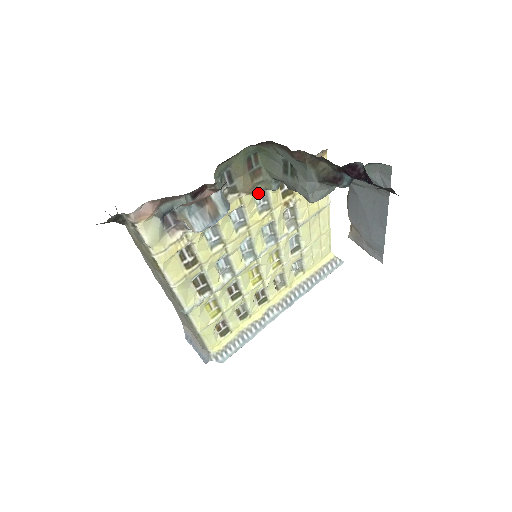
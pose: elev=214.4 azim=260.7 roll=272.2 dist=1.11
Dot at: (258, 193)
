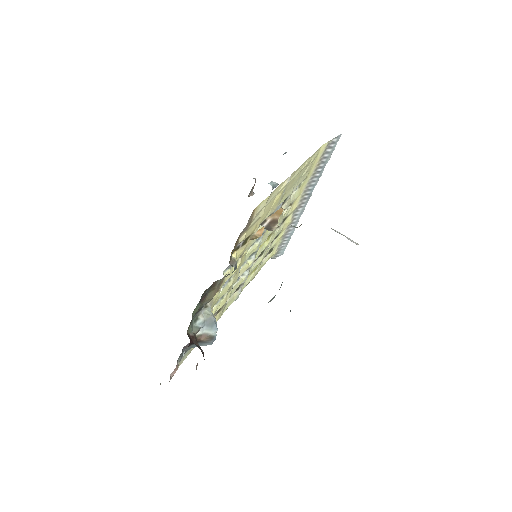
Dot at: occluded
